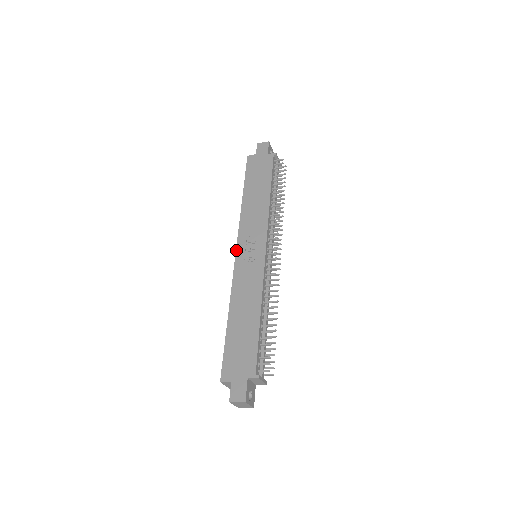
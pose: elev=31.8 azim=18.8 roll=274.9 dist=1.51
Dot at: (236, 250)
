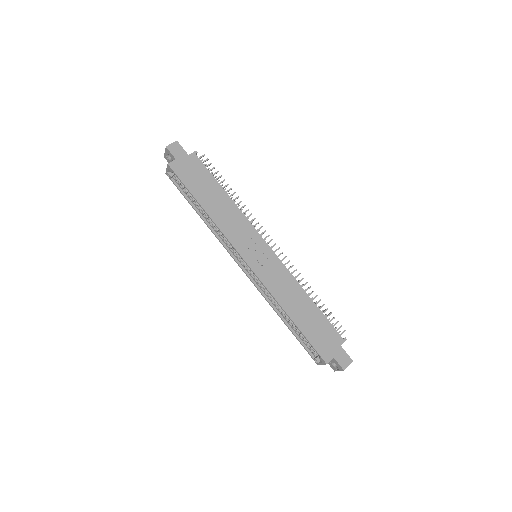
Dot at: (245, 261)
